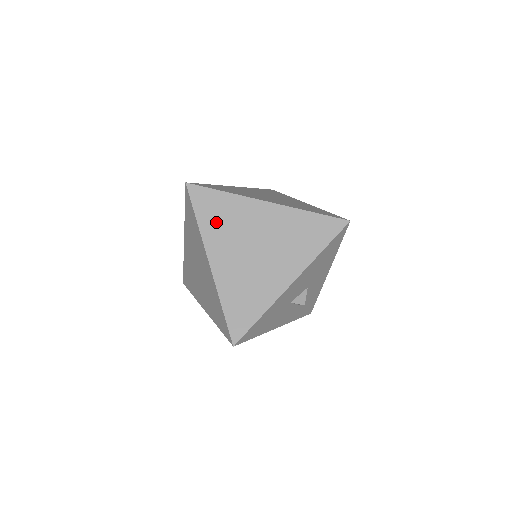
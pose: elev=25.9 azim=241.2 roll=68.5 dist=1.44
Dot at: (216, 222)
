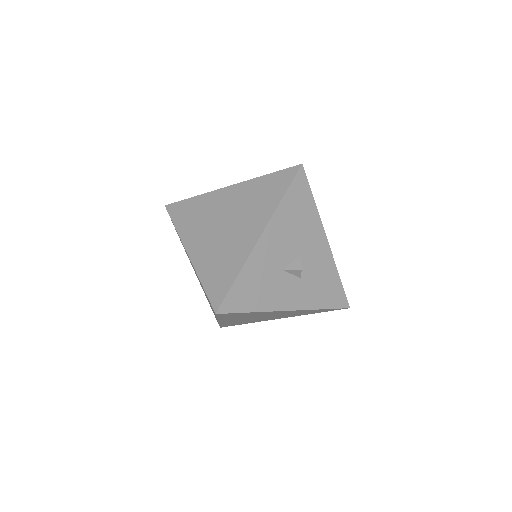
Dot at: (189, 221)
